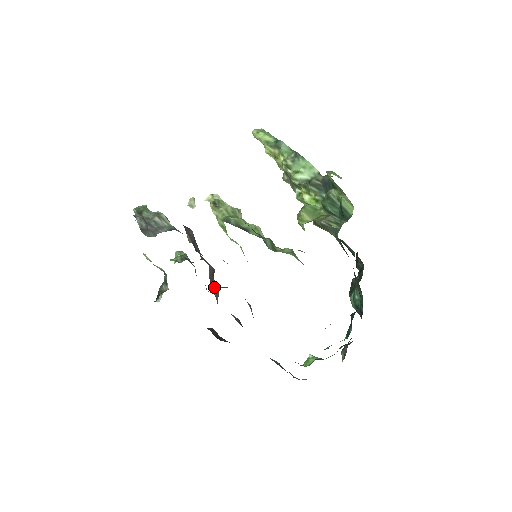
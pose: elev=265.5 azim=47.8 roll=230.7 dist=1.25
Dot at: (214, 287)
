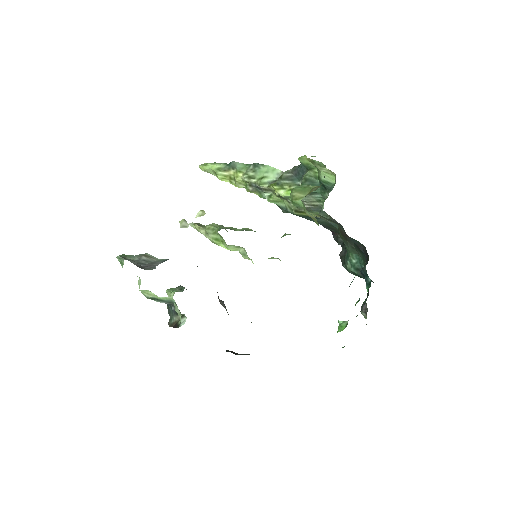
Dot at: (222, 304)
